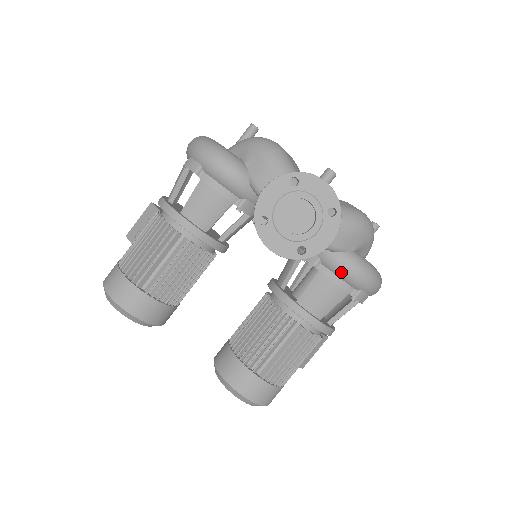
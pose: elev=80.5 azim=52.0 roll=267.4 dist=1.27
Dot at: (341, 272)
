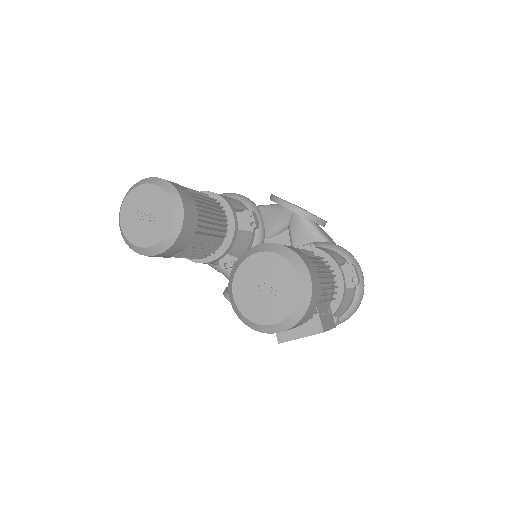
Dot at: (336, 247)
